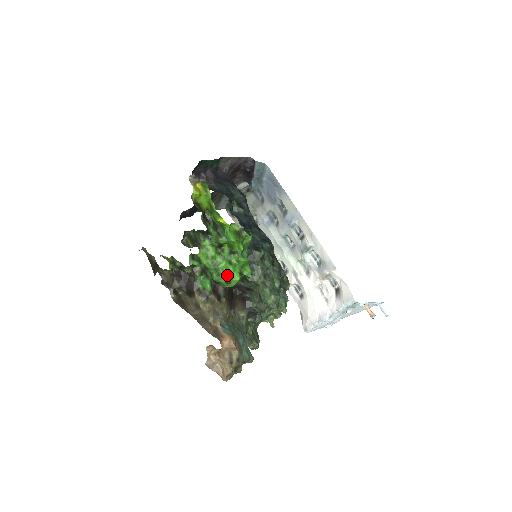
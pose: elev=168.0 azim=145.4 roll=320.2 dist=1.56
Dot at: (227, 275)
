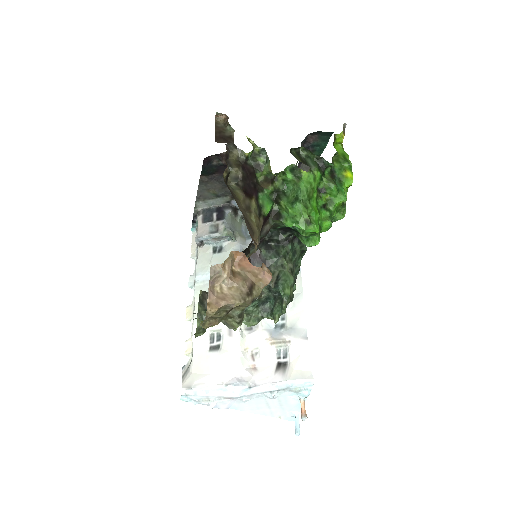
Dot at: (310, 217)
